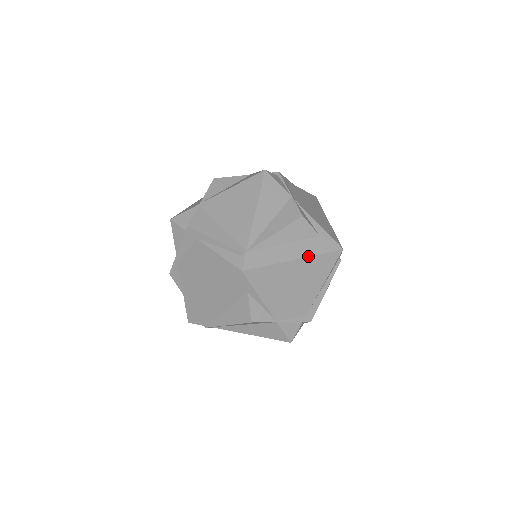
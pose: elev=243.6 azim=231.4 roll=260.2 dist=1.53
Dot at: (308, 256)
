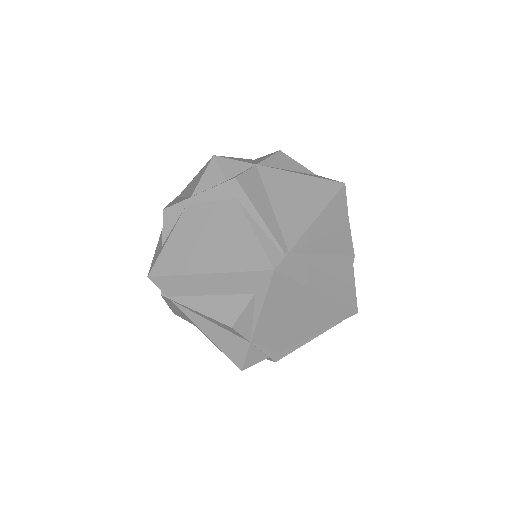
Dot at: (331, 298)
